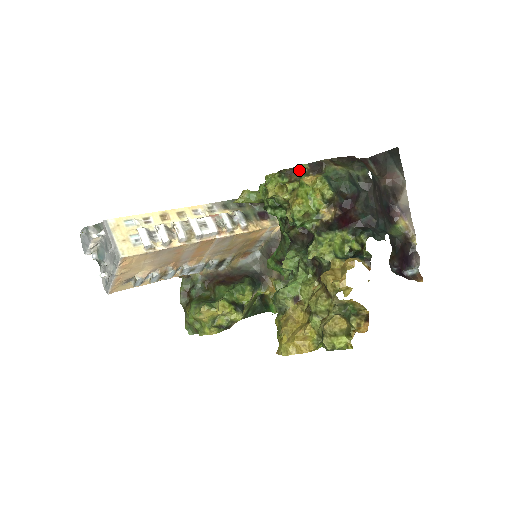
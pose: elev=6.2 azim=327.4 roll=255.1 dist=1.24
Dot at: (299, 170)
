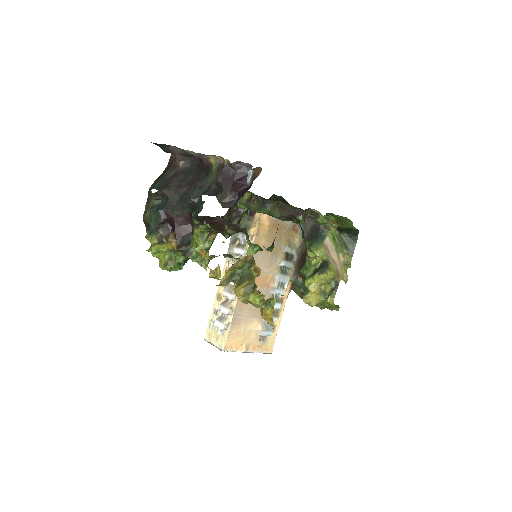
Dot at: occluded
